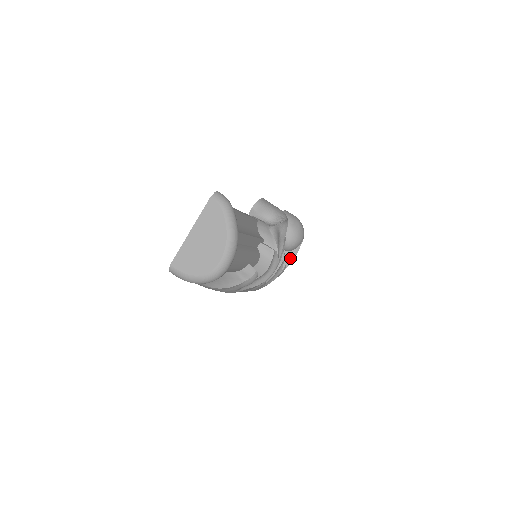
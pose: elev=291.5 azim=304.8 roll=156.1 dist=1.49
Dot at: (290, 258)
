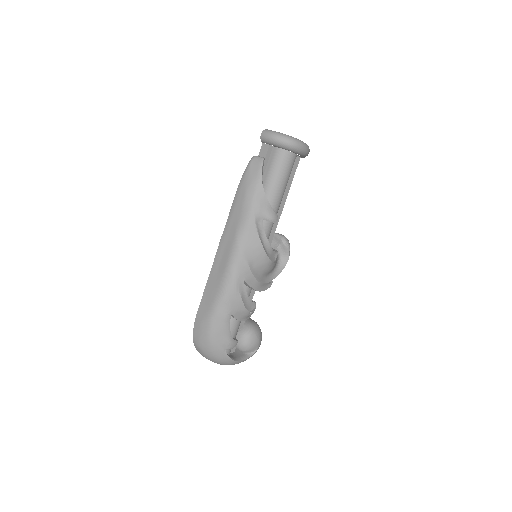
Dot at: (235, 358)
